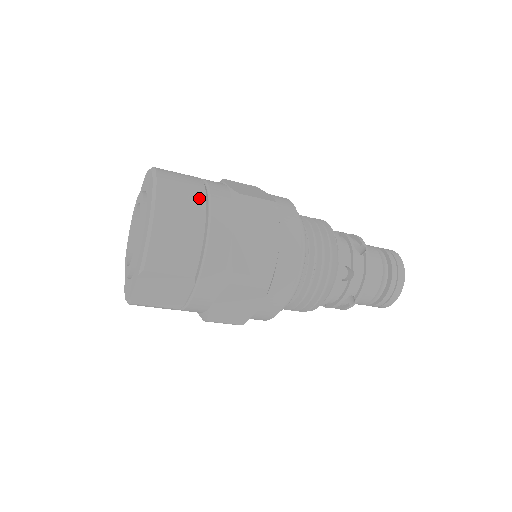
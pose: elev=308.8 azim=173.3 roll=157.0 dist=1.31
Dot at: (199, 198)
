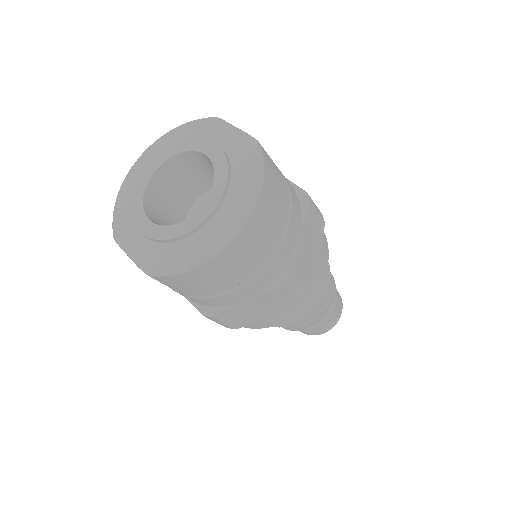
Dot at: (259, 262)
